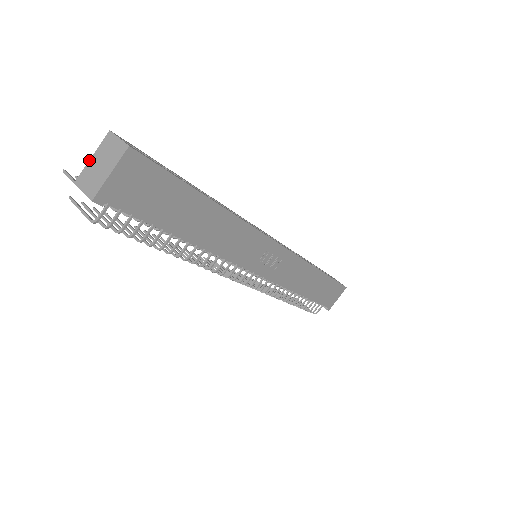
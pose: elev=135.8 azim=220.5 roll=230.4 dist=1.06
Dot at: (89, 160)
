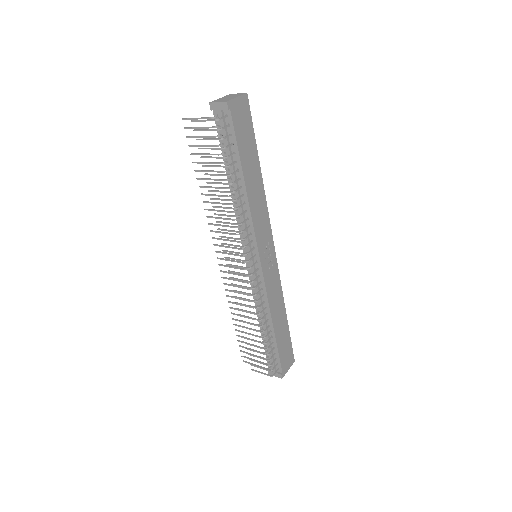
Dot at: (218, 99)
